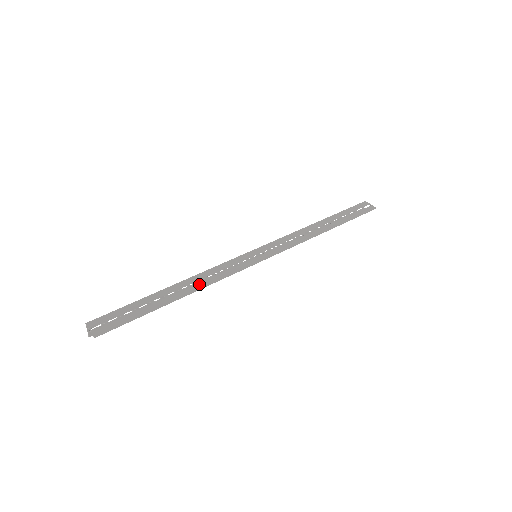
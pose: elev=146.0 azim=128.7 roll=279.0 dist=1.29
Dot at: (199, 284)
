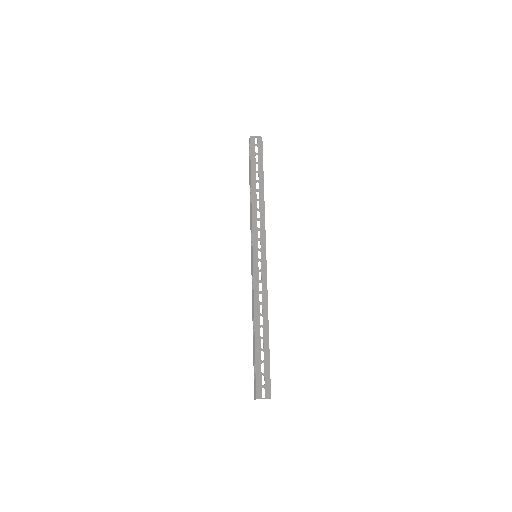
Dot at: (264, 312)
